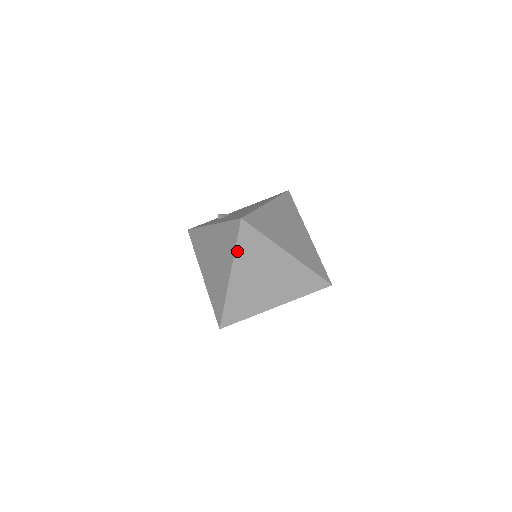
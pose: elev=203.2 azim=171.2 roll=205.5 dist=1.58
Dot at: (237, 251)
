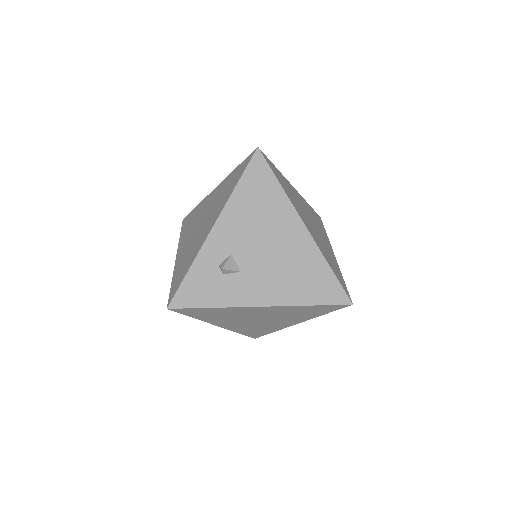
Dot at: occluded
